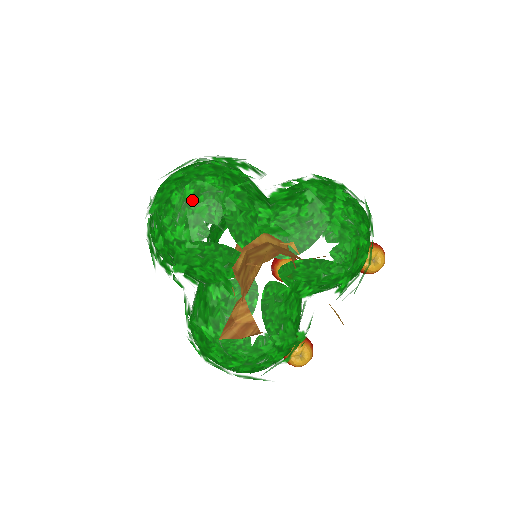
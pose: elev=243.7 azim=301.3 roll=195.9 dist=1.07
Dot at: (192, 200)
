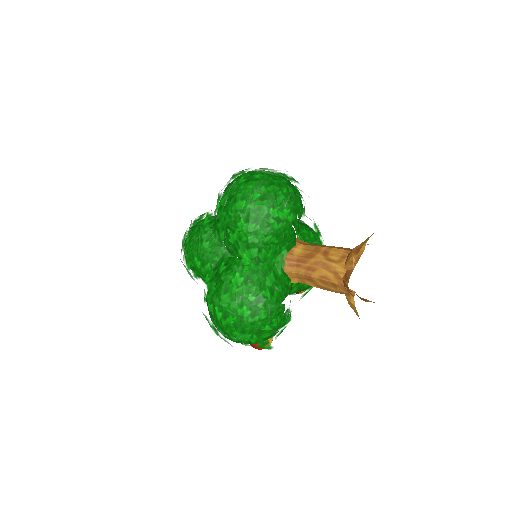
Dot at: (295, 196)
